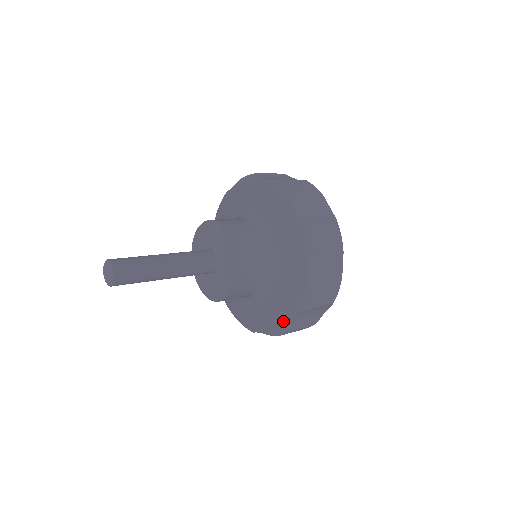
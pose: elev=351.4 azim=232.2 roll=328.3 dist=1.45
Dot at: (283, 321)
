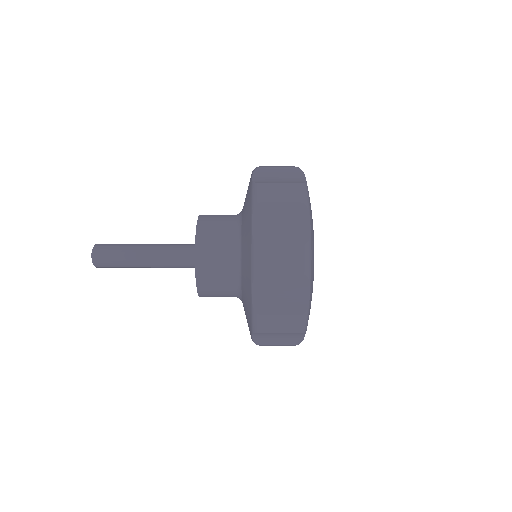
Dot at: (250, 239)
